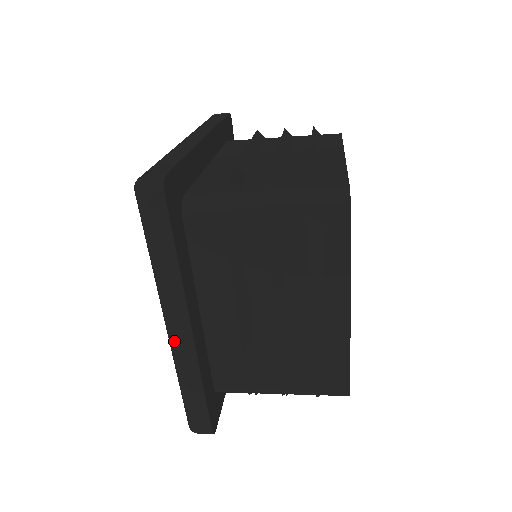
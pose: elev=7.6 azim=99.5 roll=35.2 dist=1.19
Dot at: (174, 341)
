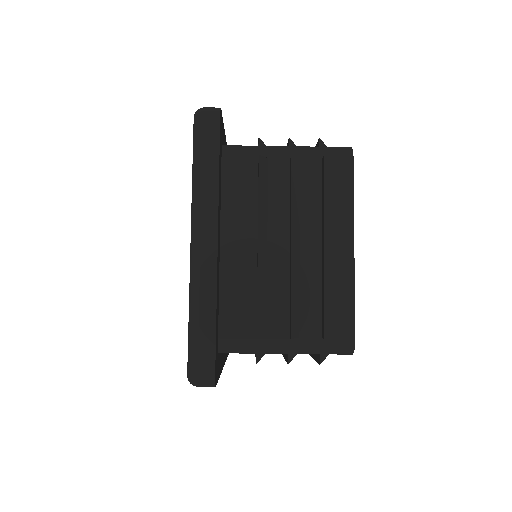
Dot at: (198, 255)
